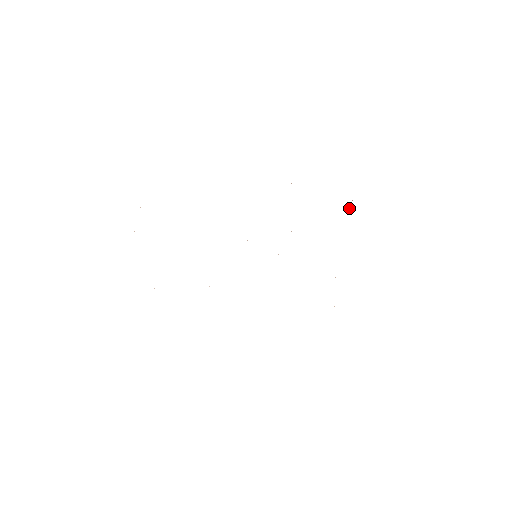
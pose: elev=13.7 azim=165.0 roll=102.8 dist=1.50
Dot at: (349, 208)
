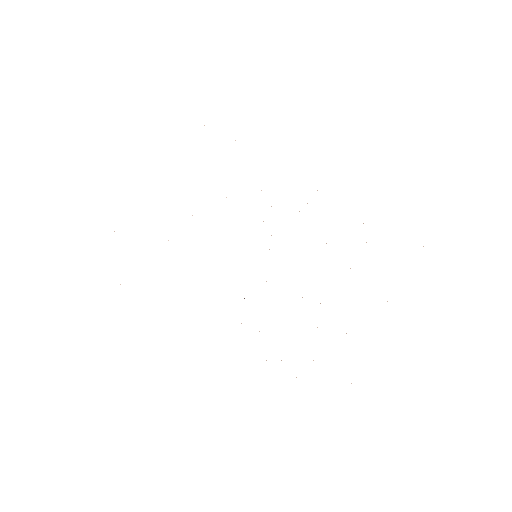
Dot at: occluded
